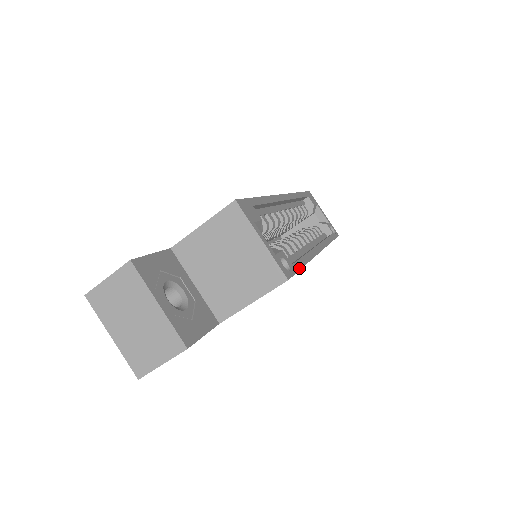
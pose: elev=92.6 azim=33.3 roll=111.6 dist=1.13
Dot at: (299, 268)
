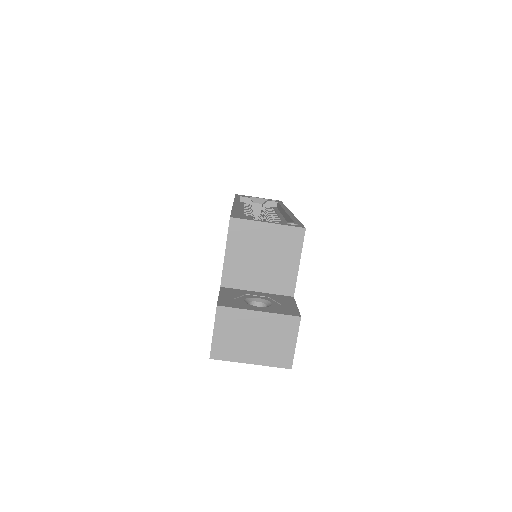
Dot at: (299, 222)
